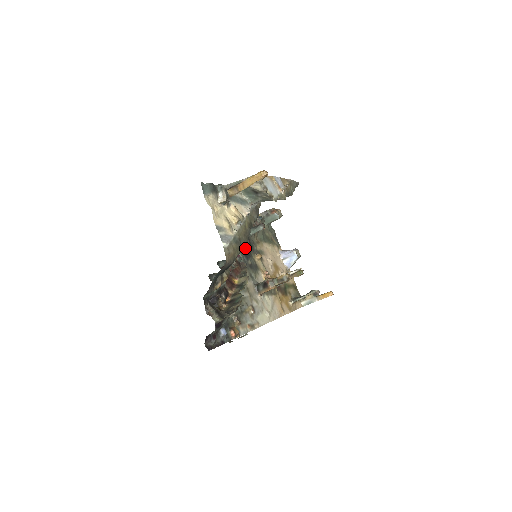
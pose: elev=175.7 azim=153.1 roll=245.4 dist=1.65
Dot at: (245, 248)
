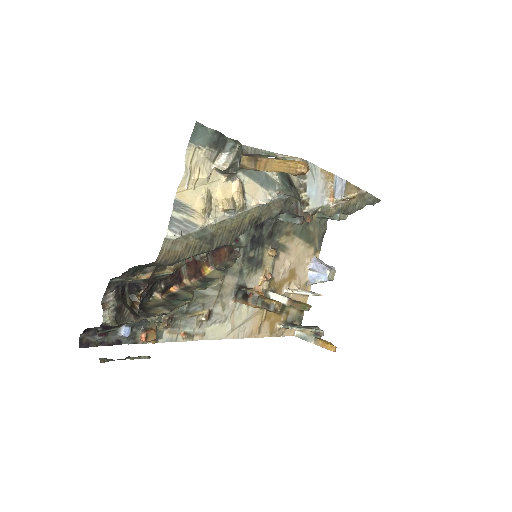
Dot at: (260, 233)
